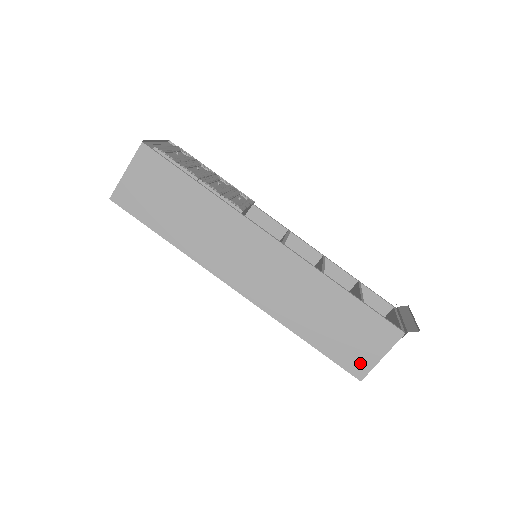
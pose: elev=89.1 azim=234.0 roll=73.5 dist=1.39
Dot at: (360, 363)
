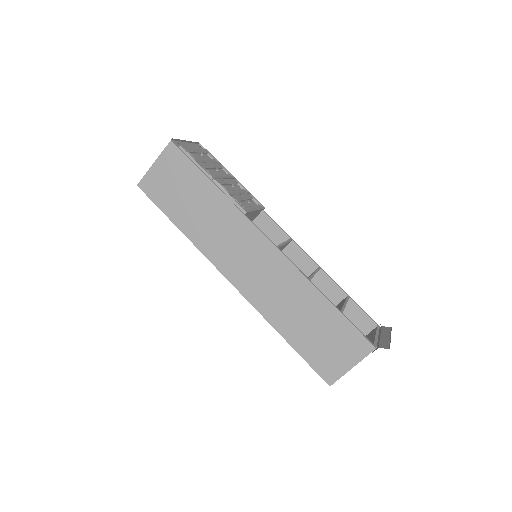
Dot at: (331, 369)
